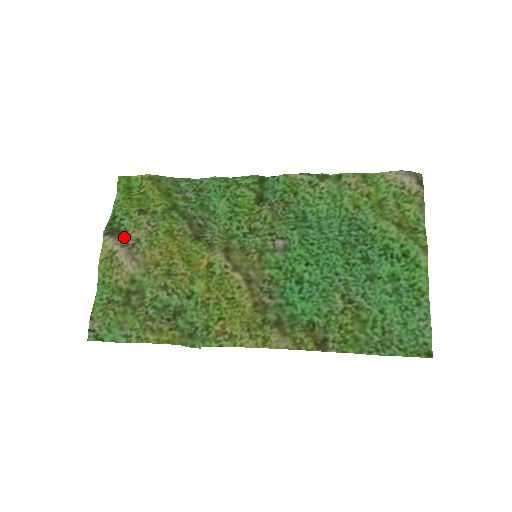
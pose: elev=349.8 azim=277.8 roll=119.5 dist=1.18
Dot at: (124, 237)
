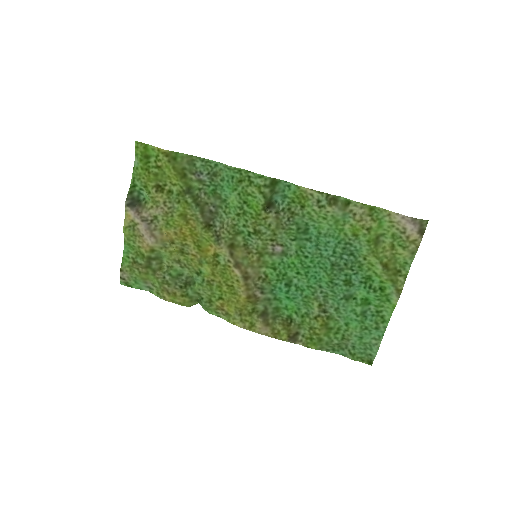
Dot at: (143, 212)
